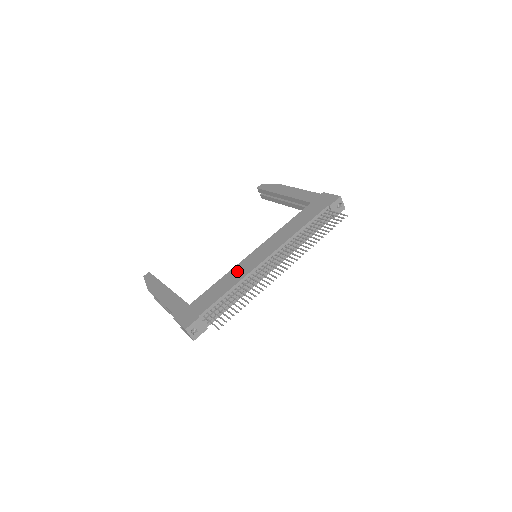
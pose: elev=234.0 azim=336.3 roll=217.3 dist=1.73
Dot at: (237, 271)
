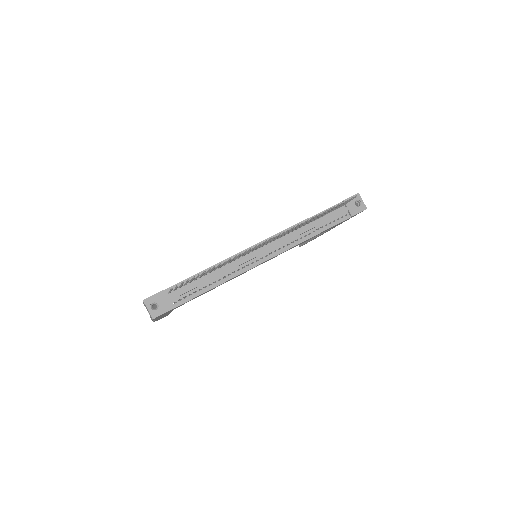
Dot at: occluded
